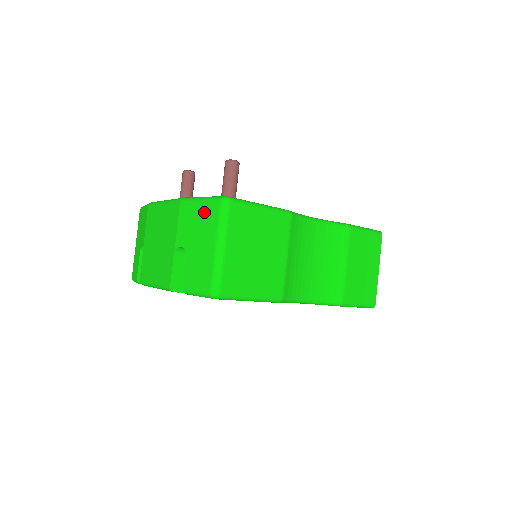
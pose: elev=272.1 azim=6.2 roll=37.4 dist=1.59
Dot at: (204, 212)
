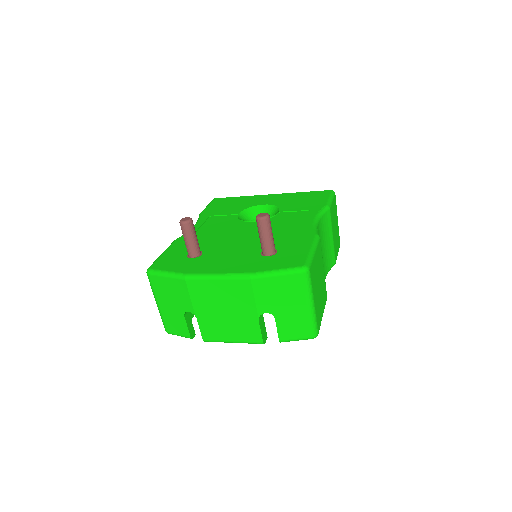
Dot at: (286, 284)
